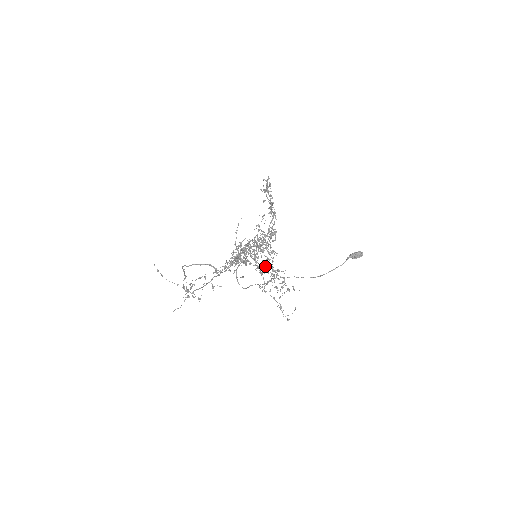
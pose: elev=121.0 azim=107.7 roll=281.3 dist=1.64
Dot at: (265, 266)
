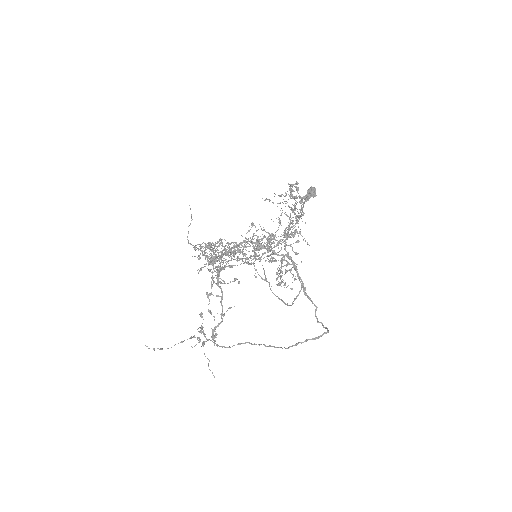
Dot at: occluded
